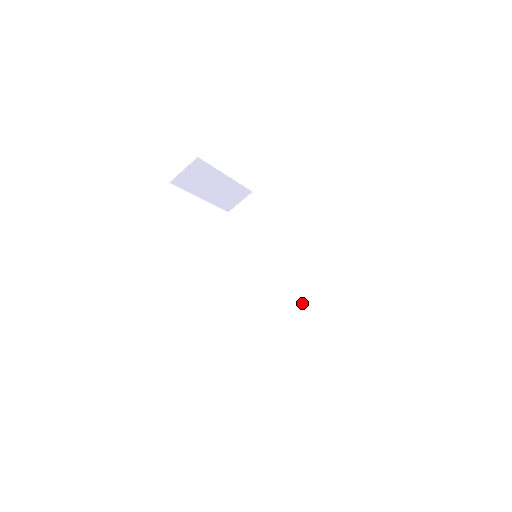
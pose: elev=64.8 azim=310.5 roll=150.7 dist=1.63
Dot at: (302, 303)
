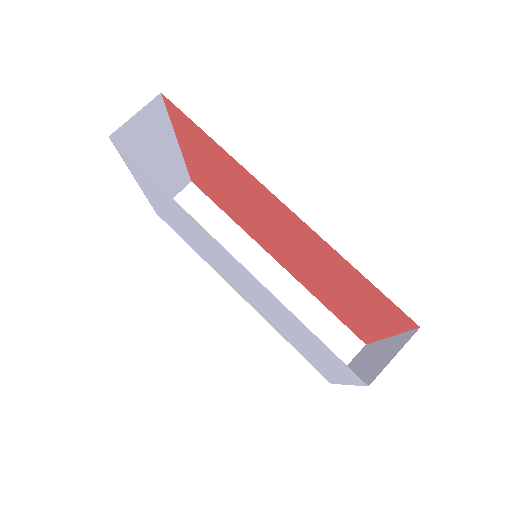
Dot at: (306, 324)
